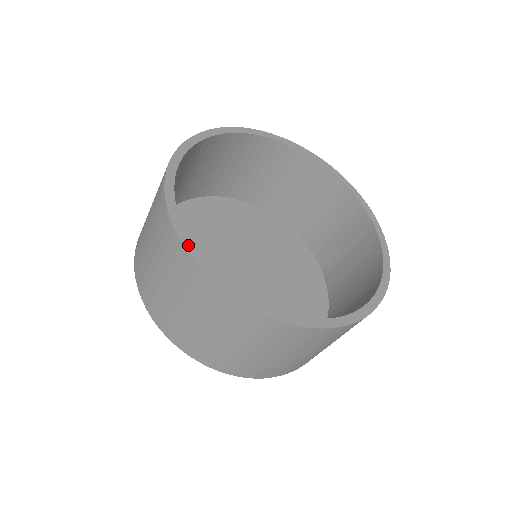
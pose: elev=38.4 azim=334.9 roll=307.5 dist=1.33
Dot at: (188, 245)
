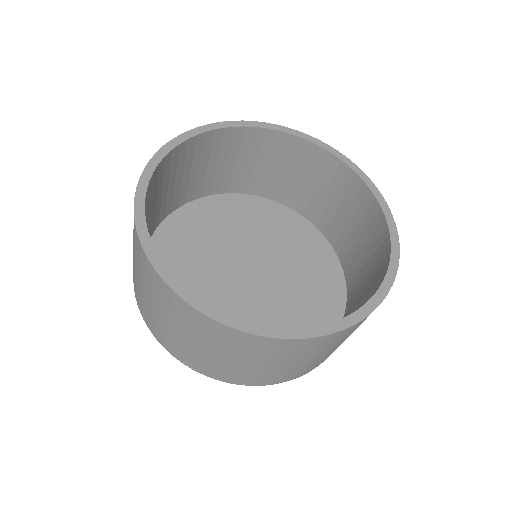
Dot at: (191, 300)
